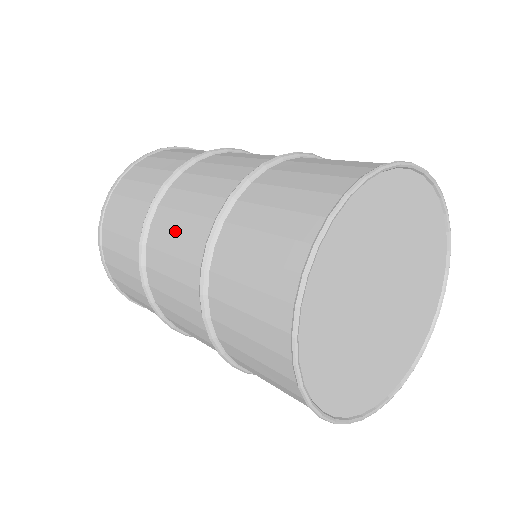
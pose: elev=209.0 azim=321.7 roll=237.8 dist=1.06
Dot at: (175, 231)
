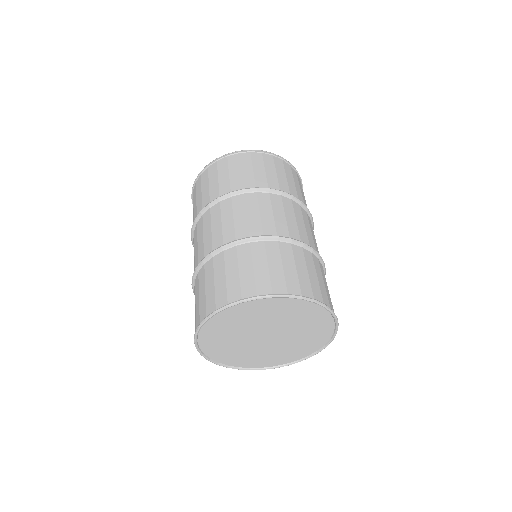
Dot at: occluded
